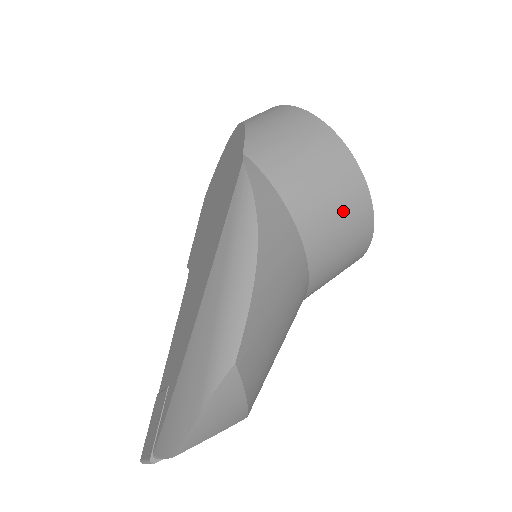
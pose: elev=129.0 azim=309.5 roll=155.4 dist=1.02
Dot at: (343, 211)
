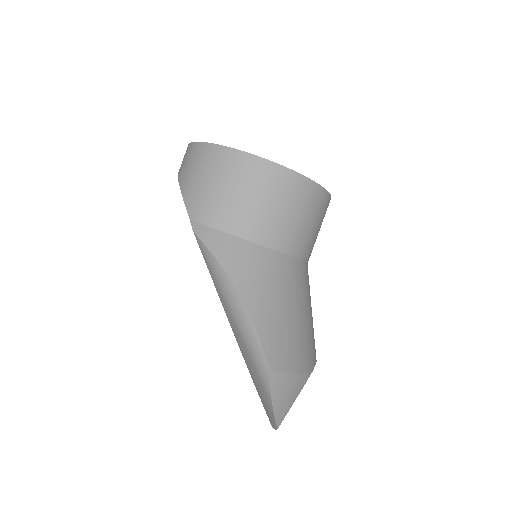
Dot at: (283, 202)
